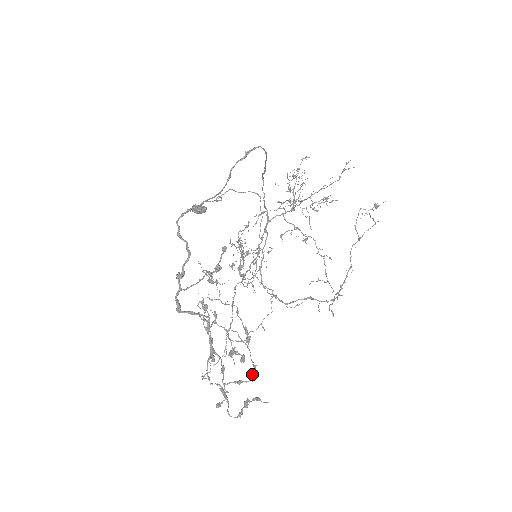
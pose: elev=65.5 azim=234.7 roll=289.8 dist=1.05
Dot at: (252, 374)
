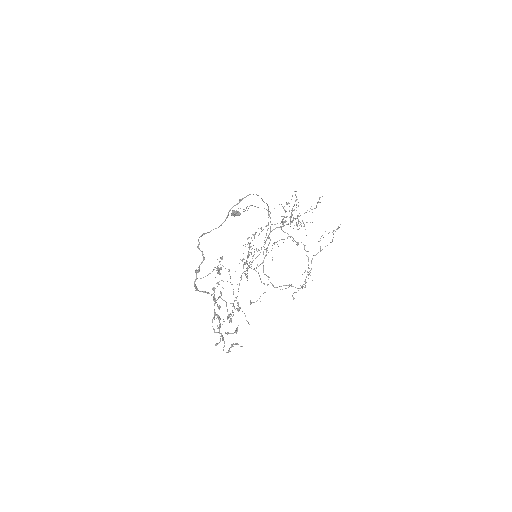
Dot at: (236, 330)
